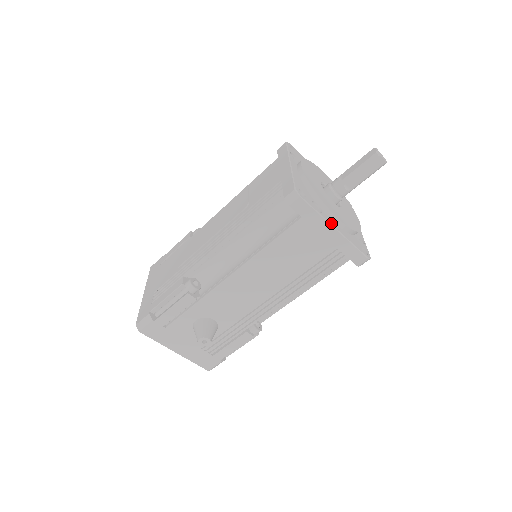
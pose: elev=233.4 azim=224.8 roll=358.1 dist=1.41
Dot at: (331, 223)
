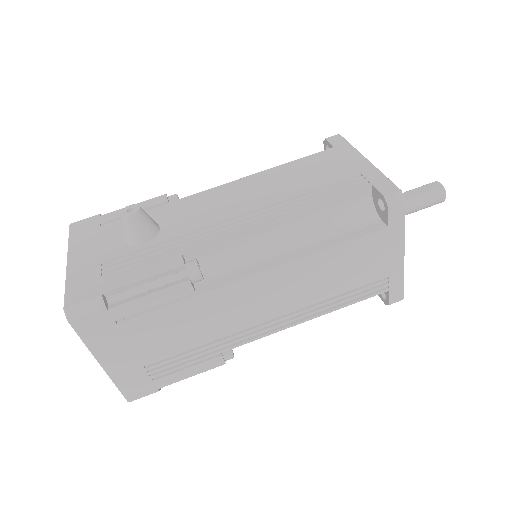
Dot at: (363, 157)
